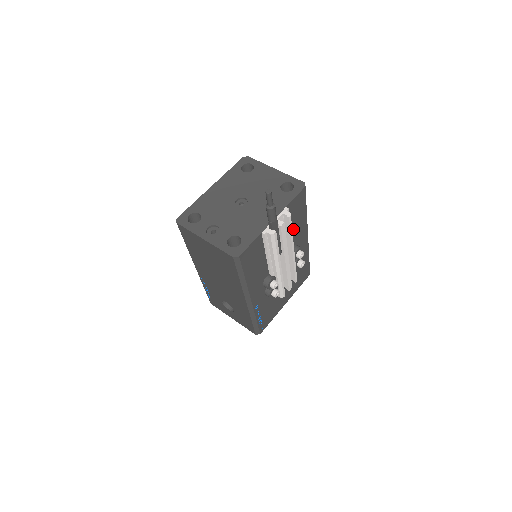
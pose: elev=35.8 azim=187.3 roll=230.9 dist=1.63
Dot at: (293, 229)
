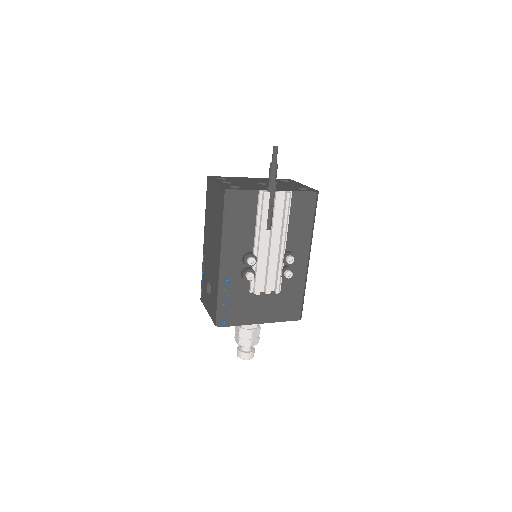
Dot at: (293, 228)
